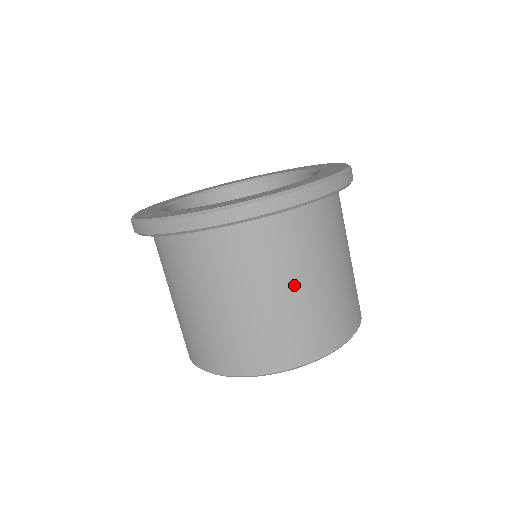
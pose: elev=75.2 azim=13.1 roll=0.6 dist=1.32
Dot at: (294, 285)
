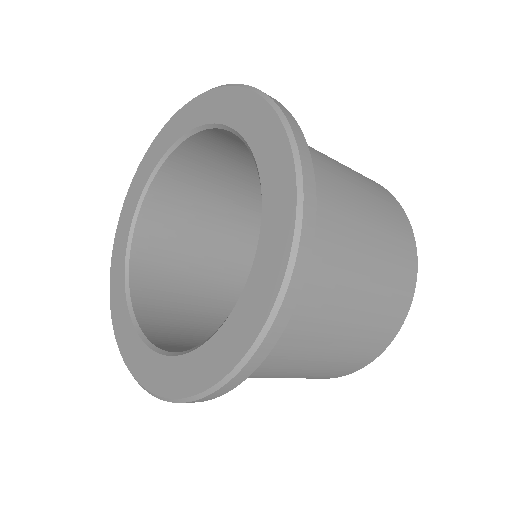
Dot at: (306, 363)
